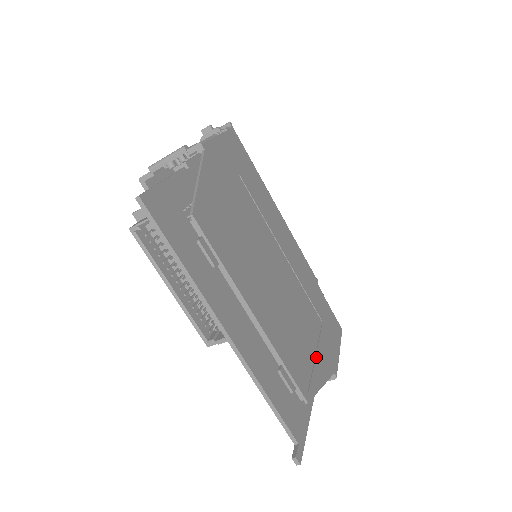
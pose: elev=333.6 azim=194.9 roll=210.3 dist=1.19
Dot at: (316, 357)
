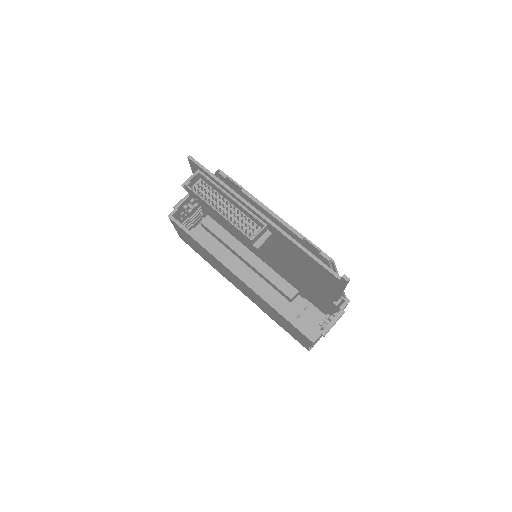
Dot at: occluded
